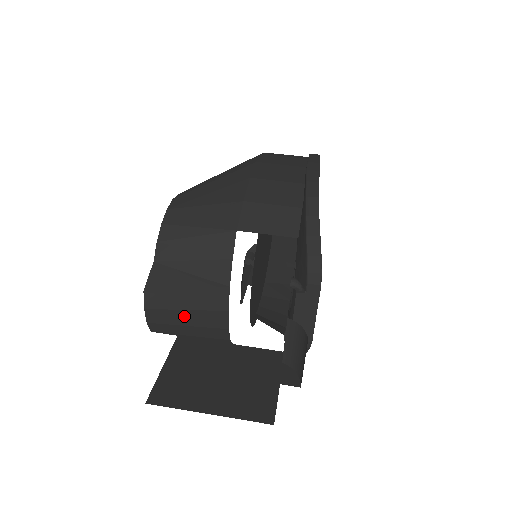
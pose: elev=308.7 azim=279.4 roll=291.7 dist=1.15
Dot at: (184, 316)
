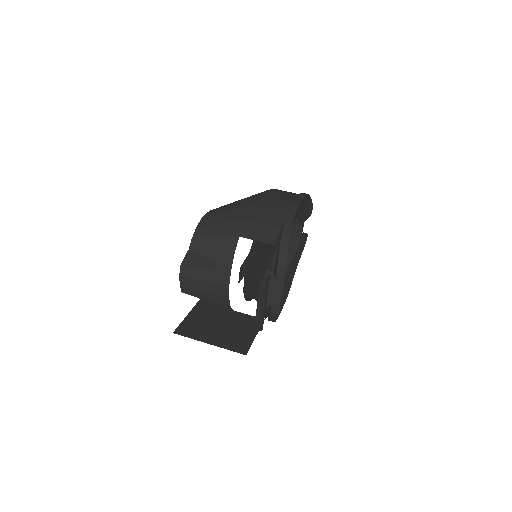
Dot at: (202, 284)
